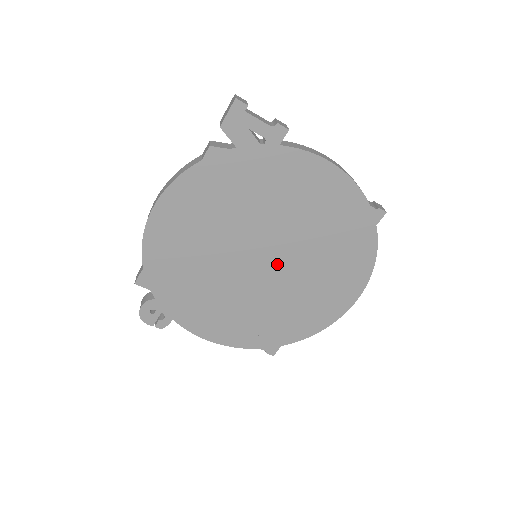
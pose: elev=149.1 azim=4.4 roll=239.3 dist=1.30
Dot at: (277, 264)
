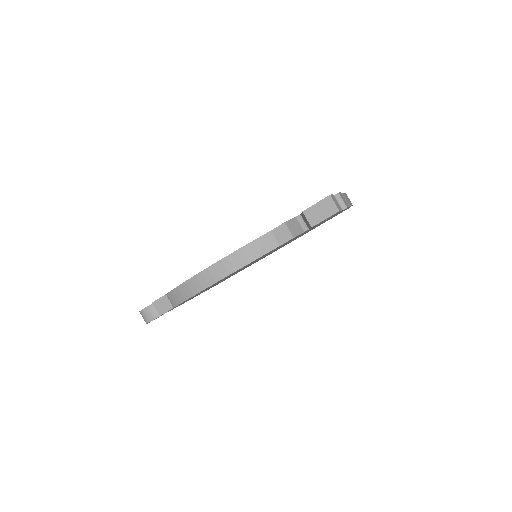
Dot at: occluded
